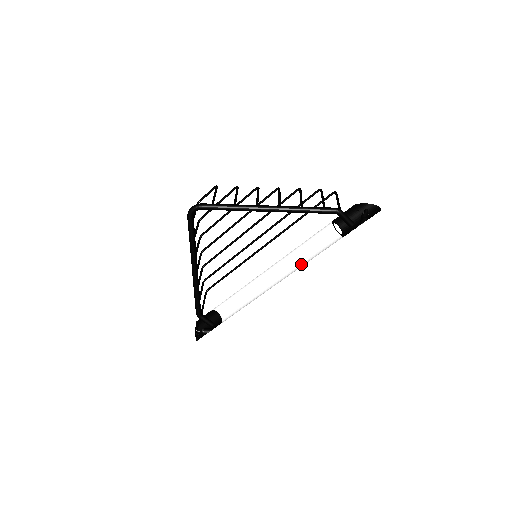
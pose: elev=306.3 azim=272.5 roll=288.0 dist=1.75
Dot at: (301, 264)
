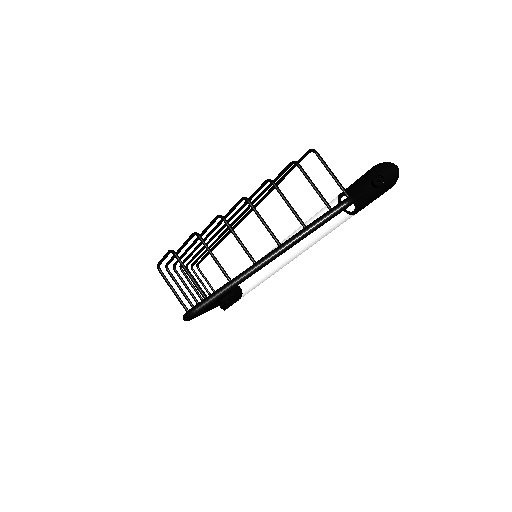
Dot at: occluded
